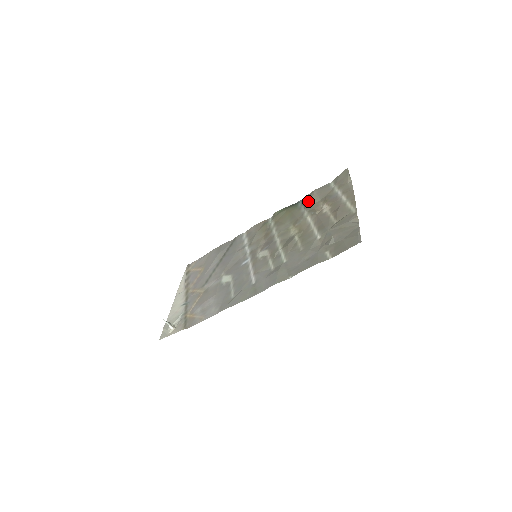
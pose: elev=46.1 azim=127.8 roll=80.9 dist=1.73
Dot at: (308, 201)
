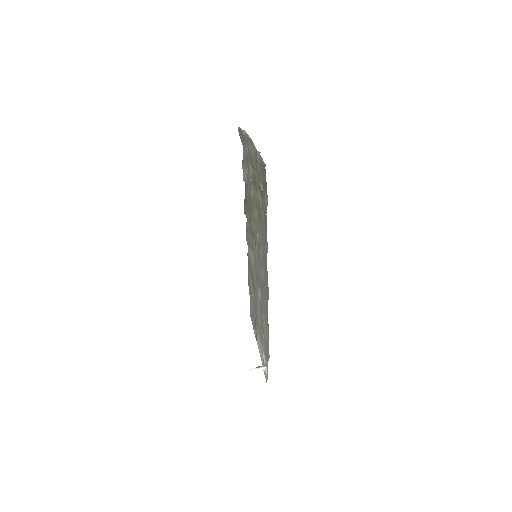
Dot at: (244, 179)
